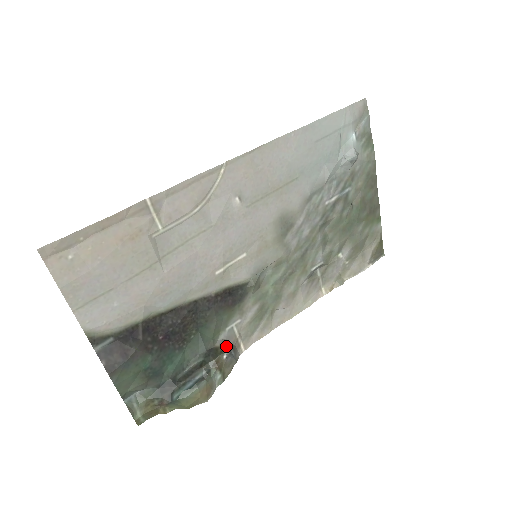
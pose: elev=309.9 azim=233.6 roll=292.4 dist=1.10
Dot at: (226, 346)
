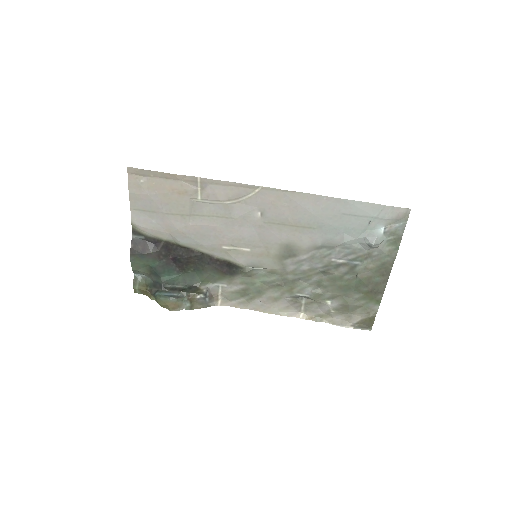
Dot at: (205, 292)
